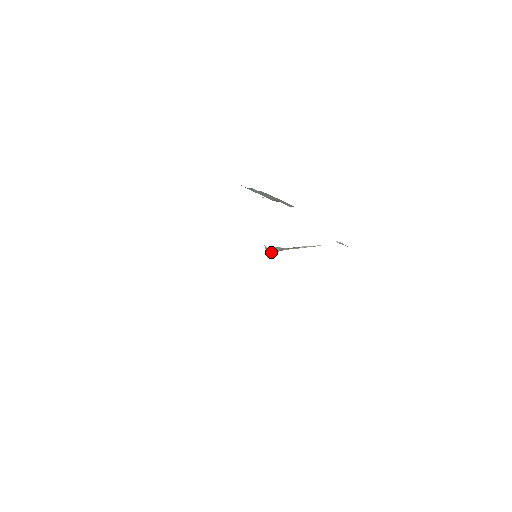
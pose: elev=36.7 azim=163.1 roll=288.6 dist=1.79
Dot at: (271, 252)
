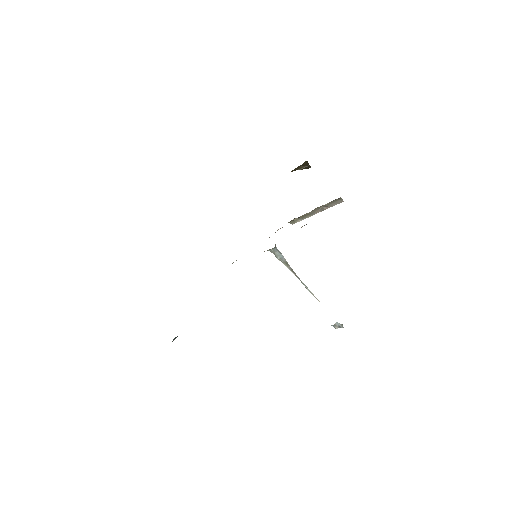
Dot at: (277, 254)
